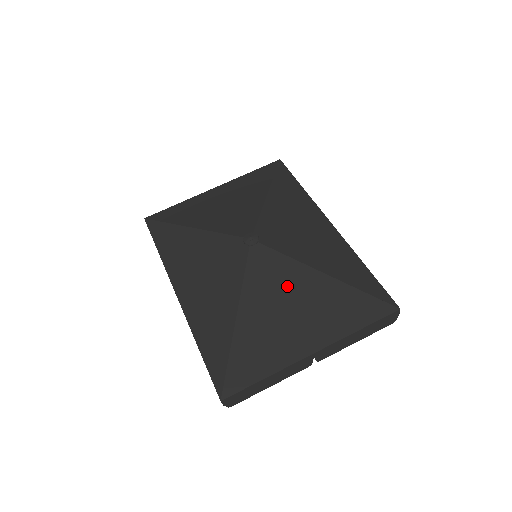
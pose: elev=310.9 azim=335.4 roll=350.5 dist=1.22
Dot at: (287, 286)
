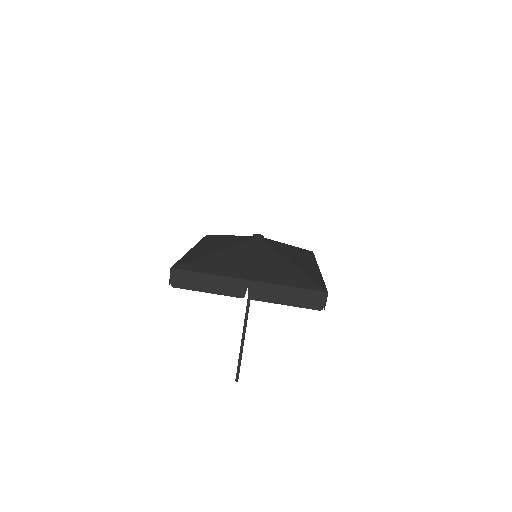
Dot at: (261, 256)
